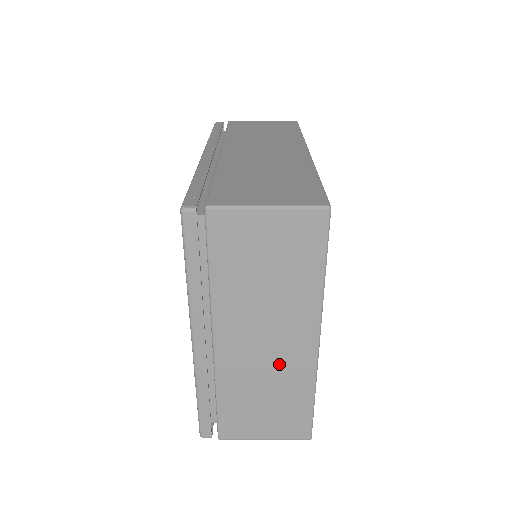
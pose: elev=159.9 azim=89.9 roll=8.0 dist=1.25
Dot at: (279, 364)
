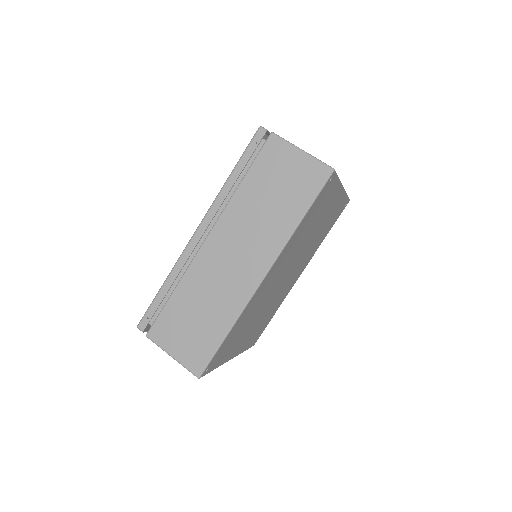
Dot at: occluded
